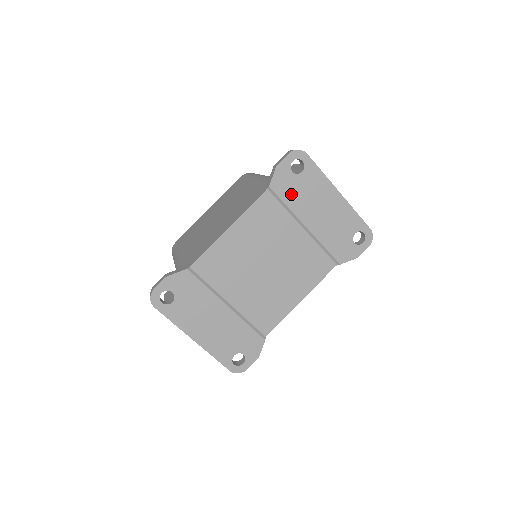
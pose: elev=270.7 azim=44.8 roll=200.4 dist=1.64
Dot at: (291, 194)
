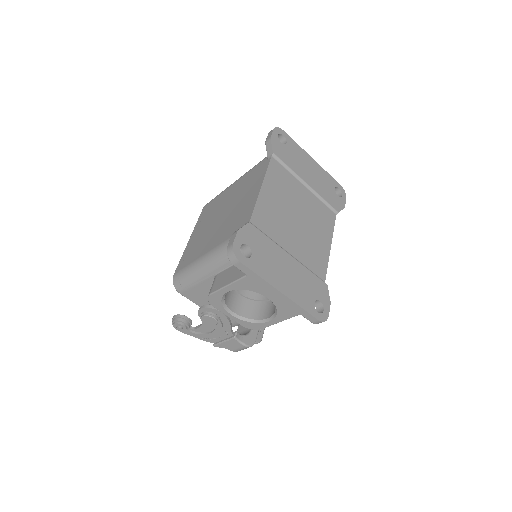
Dot at: (288, 159)
